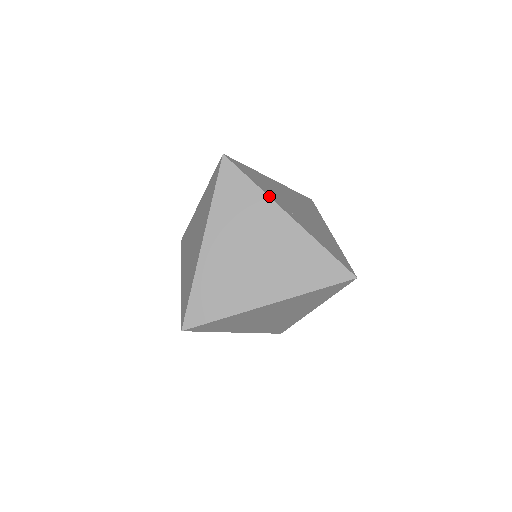
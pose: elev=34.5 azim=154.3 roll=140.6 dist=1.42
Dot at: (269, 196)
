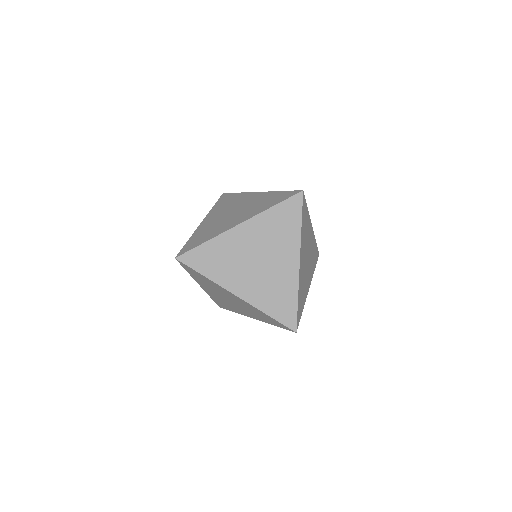
Dot at: (219, 235)
